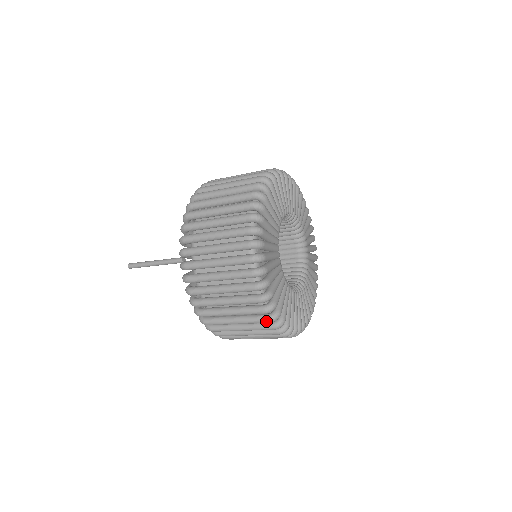
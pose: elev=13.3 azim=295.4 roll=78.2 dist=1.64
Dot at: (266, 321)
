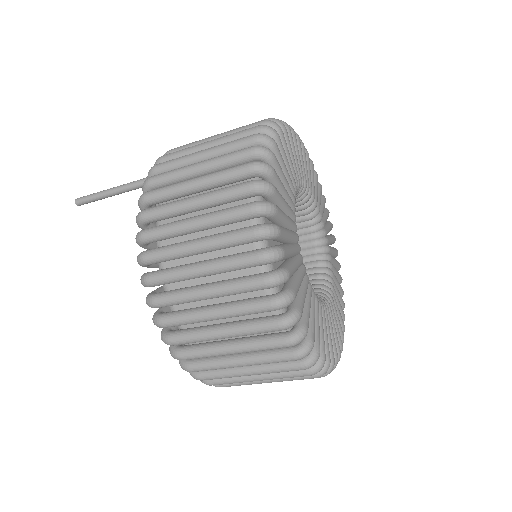
Dot at: (251, 231)
